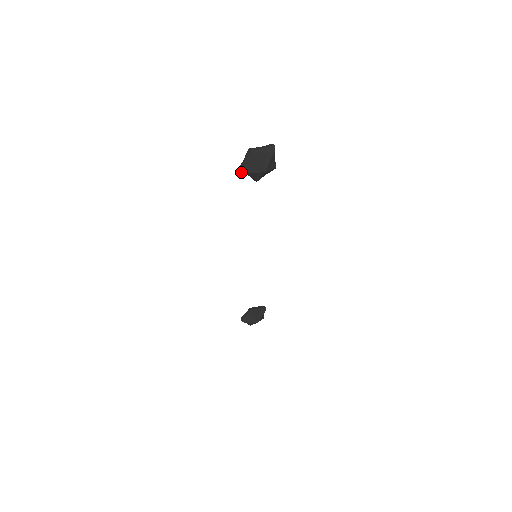
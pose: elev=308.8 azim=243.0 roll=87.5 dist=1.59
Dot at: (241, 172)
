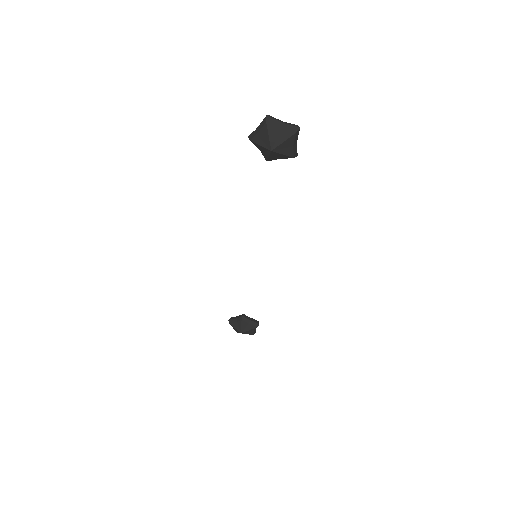
Dot at: (249, 138)
